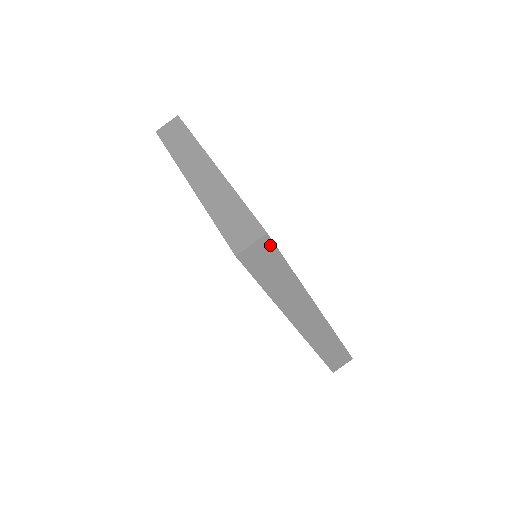
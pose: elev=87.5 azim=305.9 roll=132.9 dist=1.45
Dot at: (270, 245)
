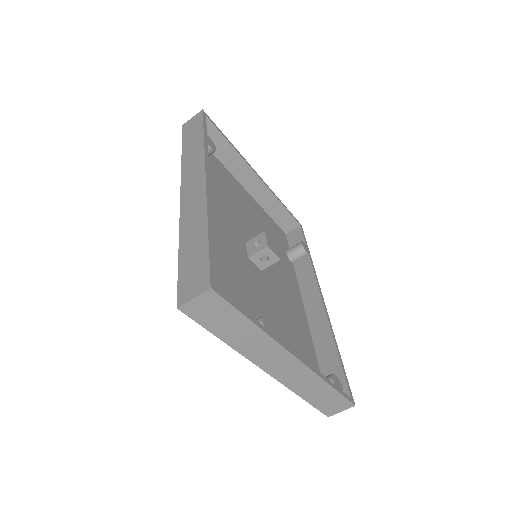
Dot at: (348, 394)
